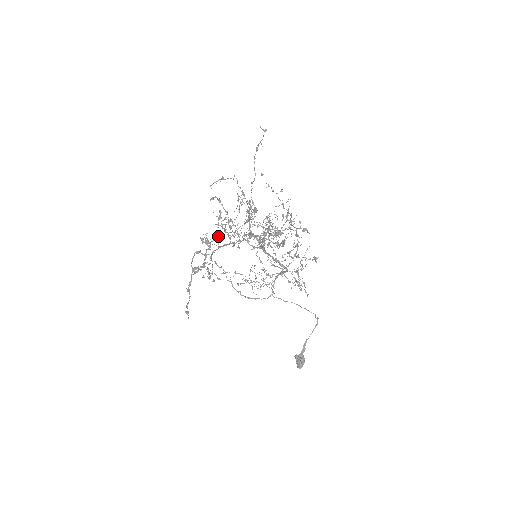
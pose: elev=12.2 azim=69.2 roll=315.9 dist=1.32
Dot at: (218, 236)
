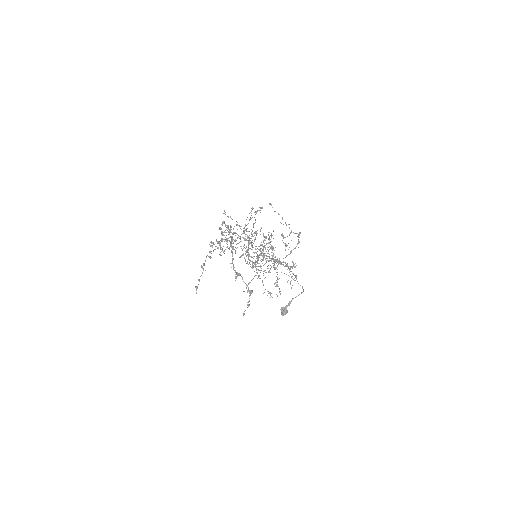
Dot at: occluded
